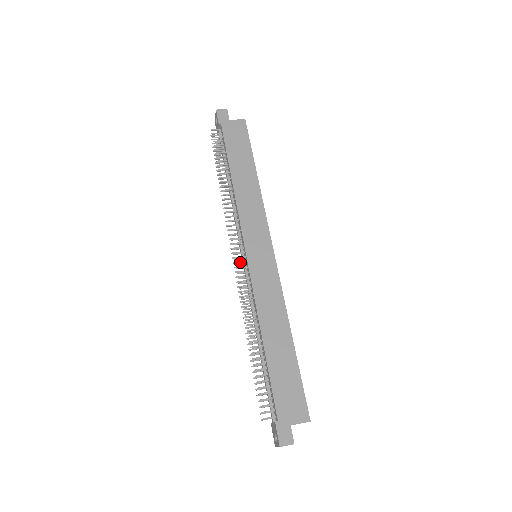
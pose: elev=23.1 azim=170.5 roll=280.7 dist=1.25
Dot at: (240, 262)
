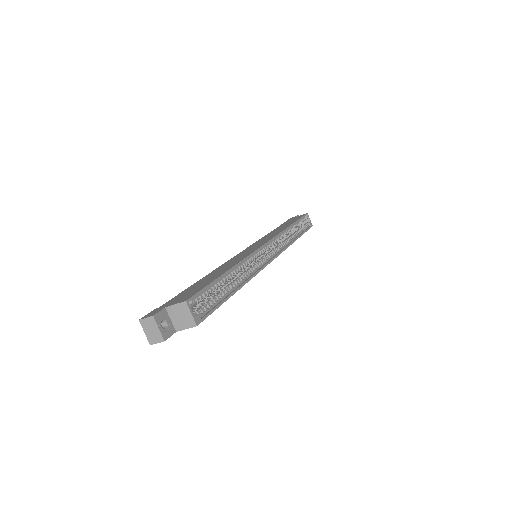
Dot at: occluded
